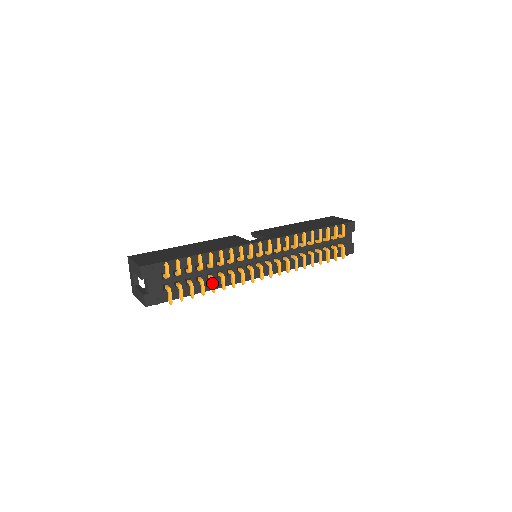
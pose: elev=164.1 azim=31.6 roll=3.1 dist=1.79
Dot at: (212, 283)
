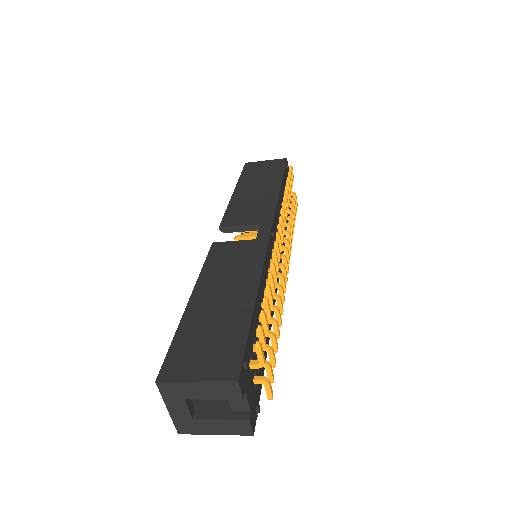
Dot at: (277, 327)
